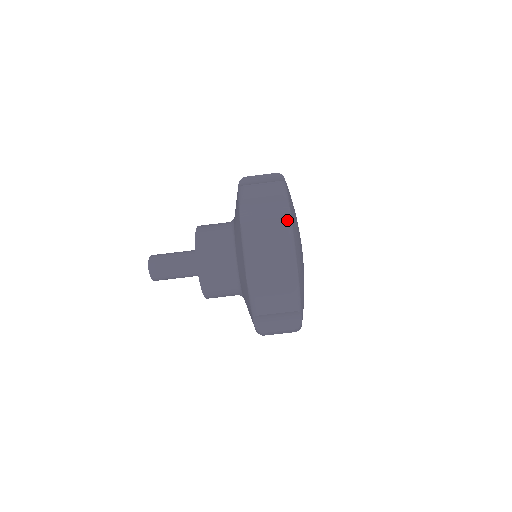
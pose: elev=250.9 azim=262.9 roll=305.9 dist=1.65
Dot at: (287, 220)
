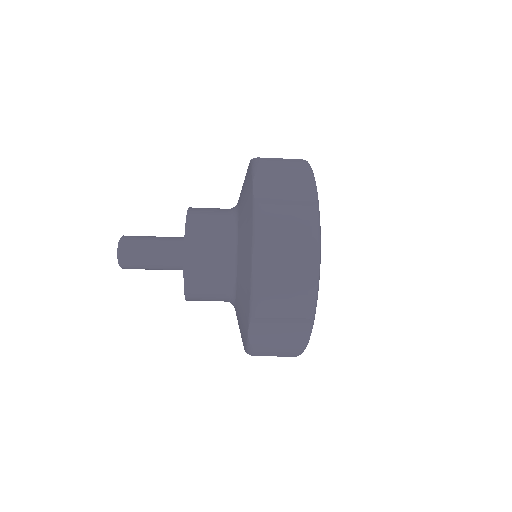
Dot at: (305, 339)
